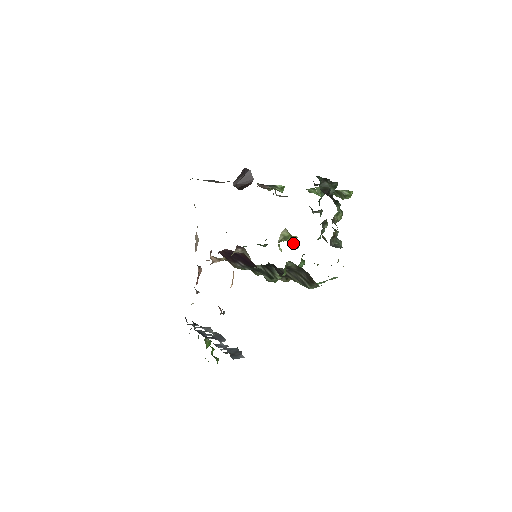
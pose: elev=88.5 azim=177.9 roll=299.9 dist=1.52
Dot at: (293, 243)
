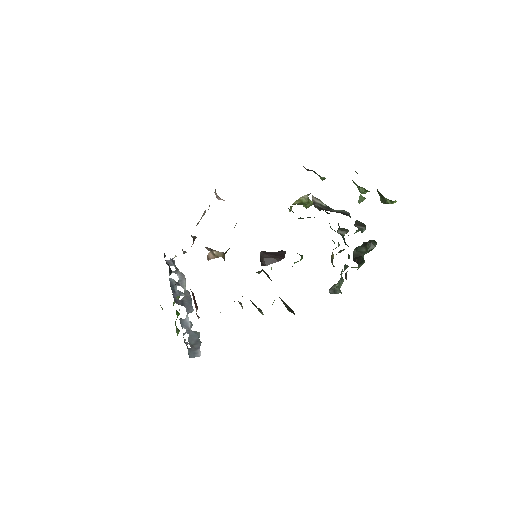
Dot at: (307, 207)
